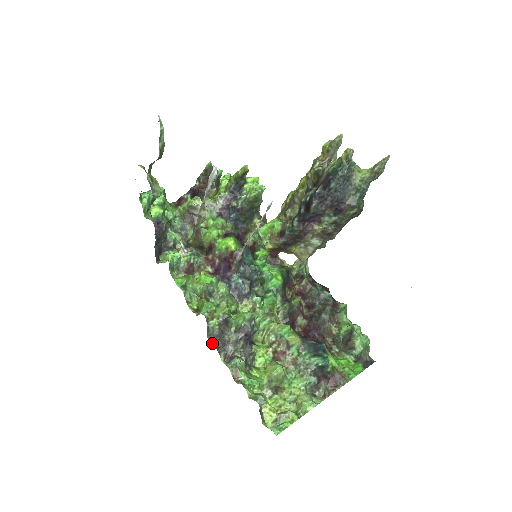
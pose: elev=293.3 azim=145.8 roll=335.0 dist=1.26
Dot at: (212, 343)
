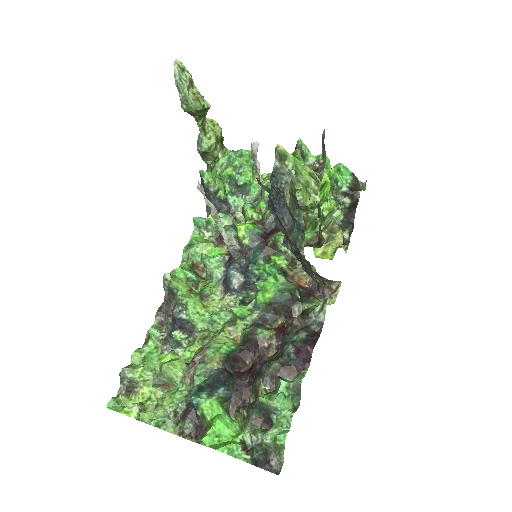
Dot at: (162, 304)
